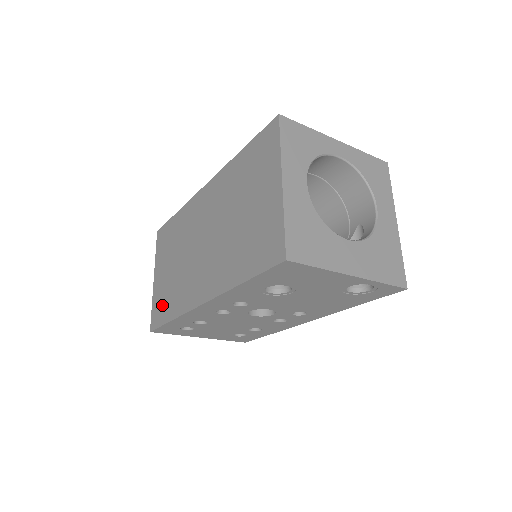
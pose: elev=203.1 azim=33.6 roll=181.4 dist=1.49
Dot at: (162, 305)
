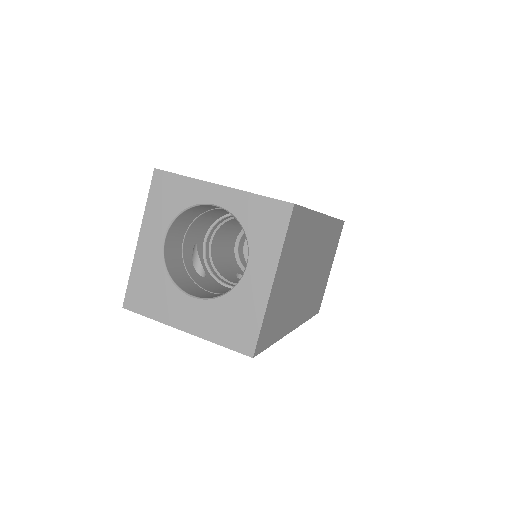
Dot at: occluded
